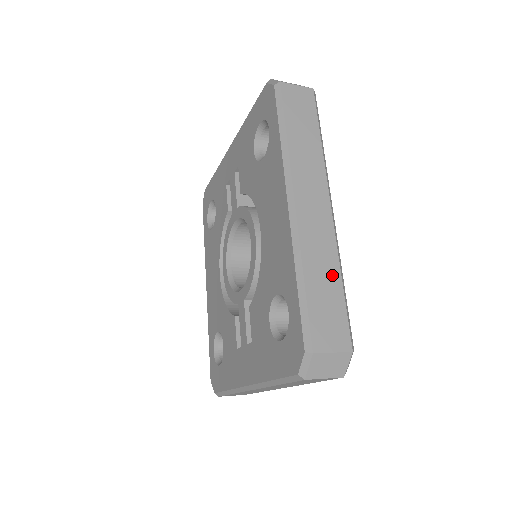
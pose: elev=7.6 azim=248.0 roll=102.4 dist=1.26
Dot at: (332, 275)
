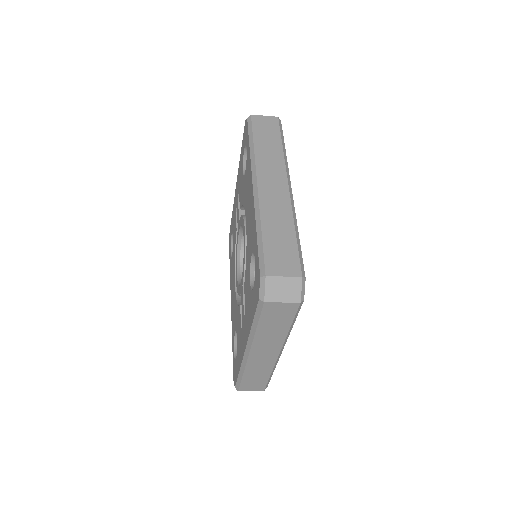
Dot at: (286, 227)
